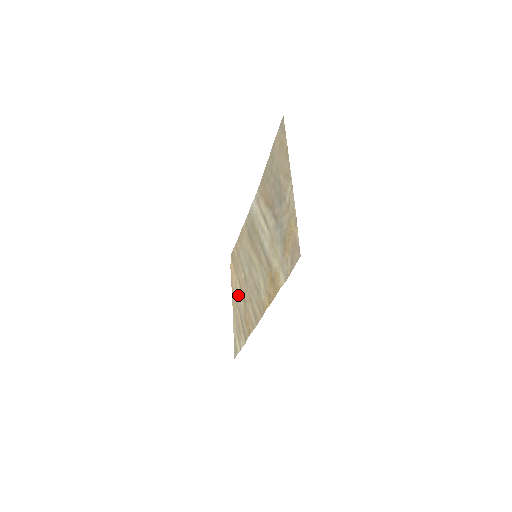
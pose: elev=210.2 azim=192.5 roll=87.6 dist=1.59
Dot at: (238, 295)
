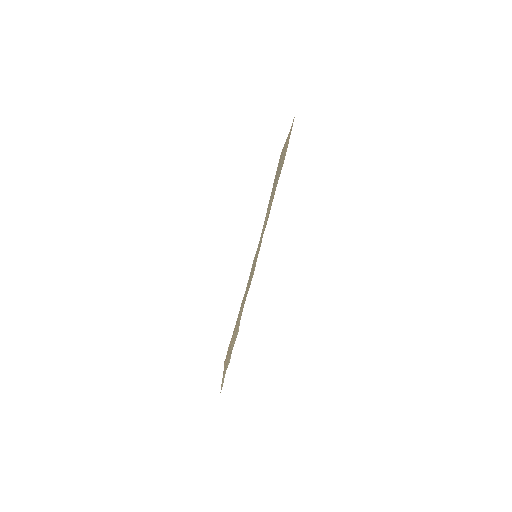
Dot at: (232, 341)
